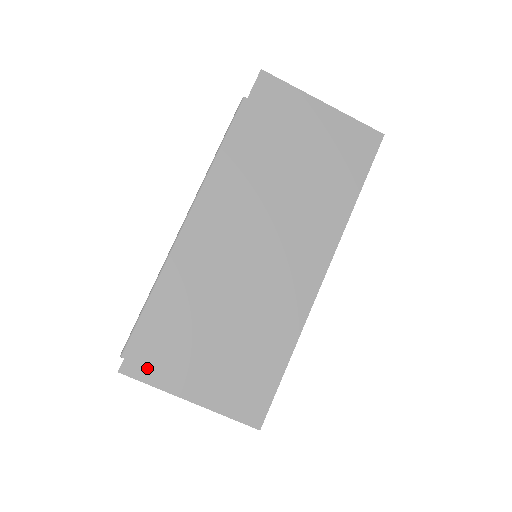
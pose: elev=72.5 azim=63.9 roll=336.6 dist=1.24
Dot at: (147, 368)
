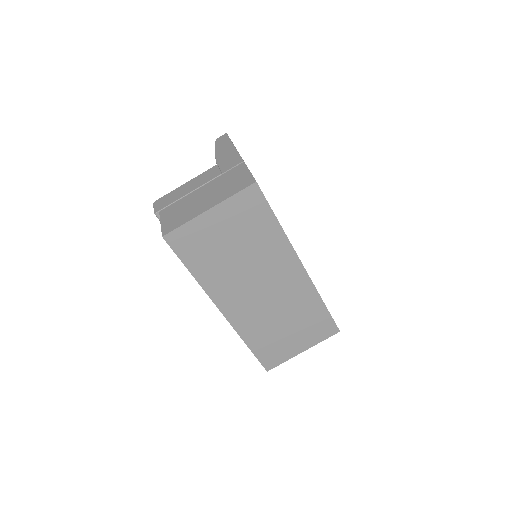
Dot at: (275, 361)
